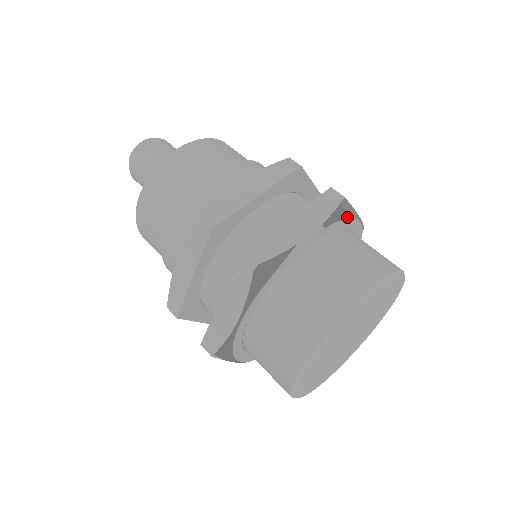
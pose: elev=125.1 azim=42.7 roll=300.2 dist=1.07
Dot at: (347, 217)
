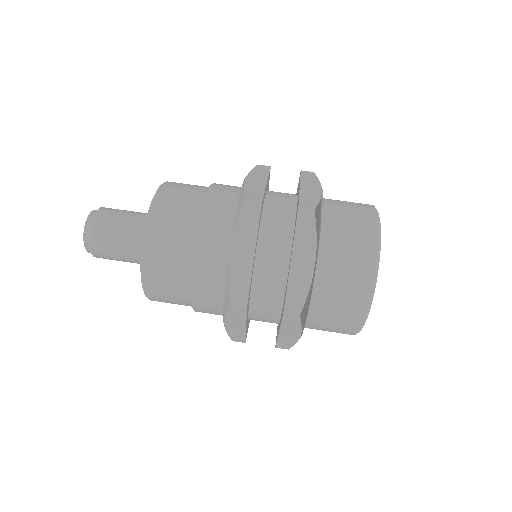
Dot at: occluded
